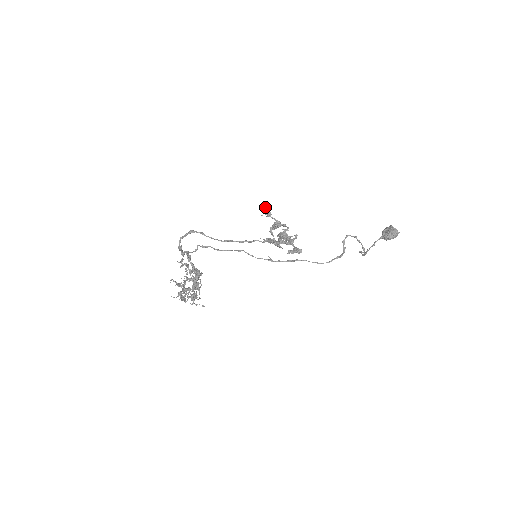
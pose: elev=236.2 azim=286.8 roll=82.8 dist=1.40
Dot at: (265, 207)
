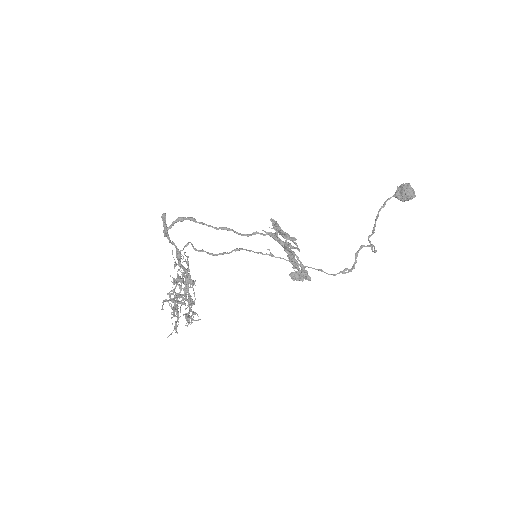
Dot at: (275, 224)
